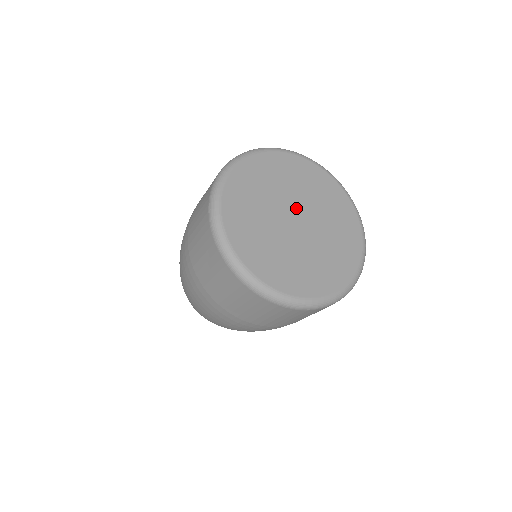
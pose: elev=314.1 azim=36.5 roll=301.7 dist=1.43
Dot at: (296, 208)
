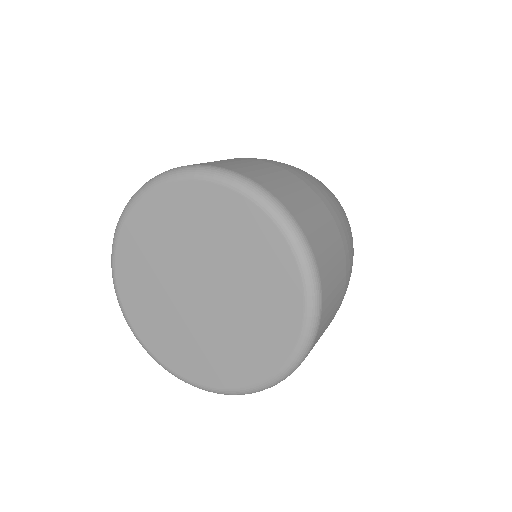
Dot at: (188, 275)
